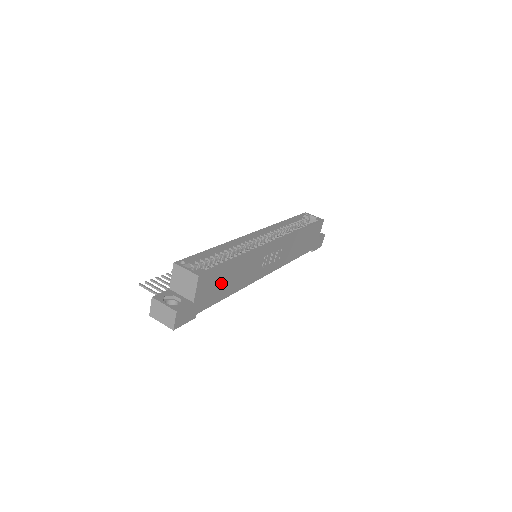
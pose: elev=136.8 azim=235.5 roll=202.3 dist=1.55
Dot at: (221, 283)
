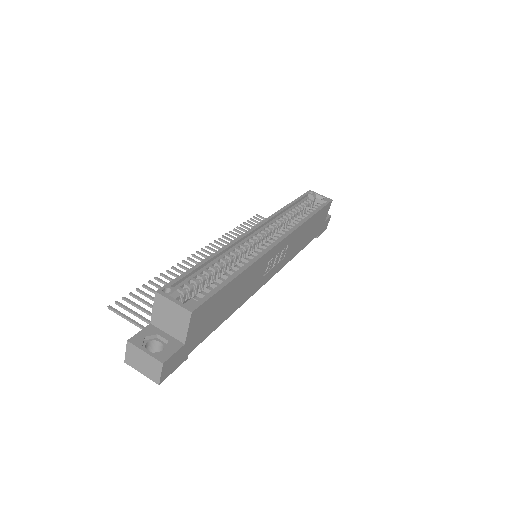
Dot at: (218, 309)
